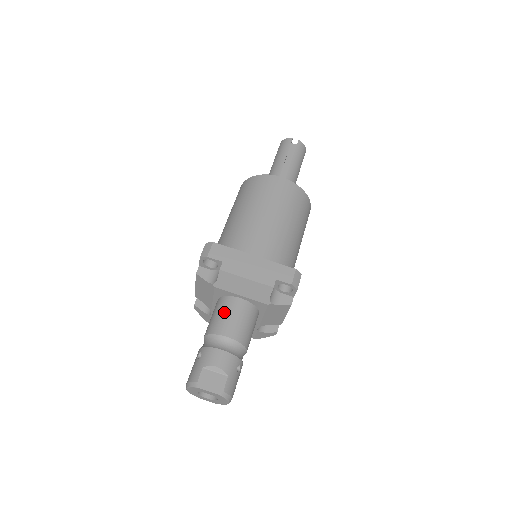
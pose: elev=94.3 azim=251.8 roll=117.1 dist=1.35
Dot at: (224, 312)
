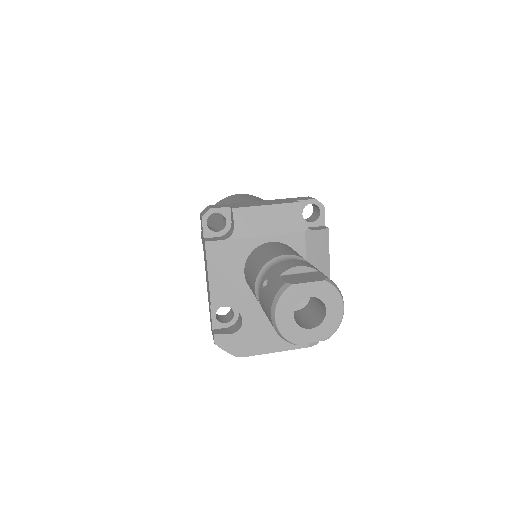
Dot at: (262, 252)
